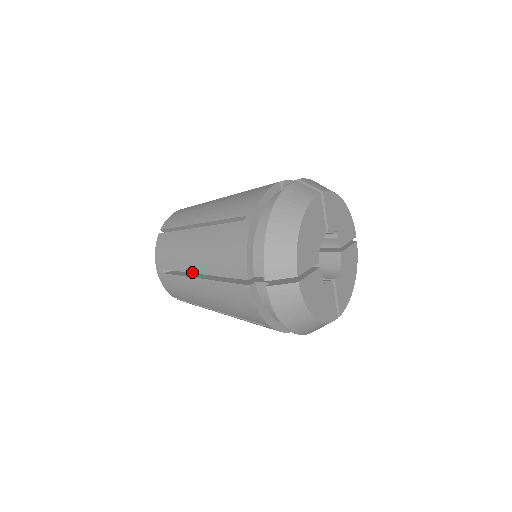
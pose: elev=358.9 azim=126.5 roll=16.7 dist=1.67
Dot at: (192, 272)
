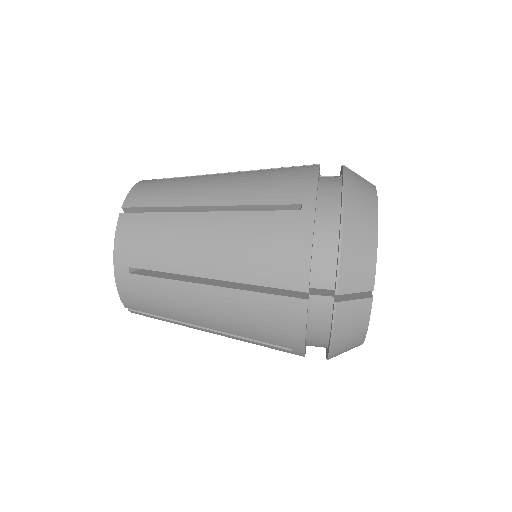
Dot at: (195, 275)
